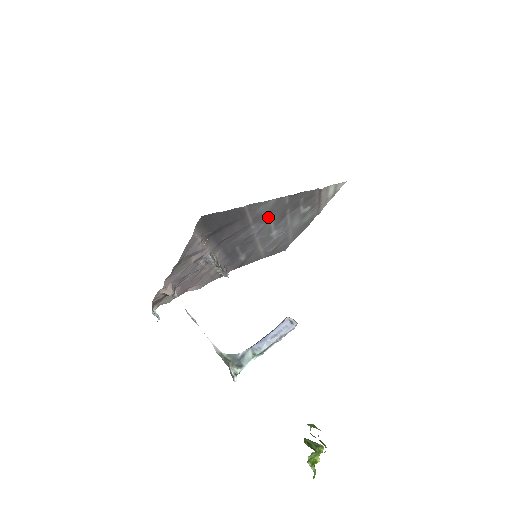
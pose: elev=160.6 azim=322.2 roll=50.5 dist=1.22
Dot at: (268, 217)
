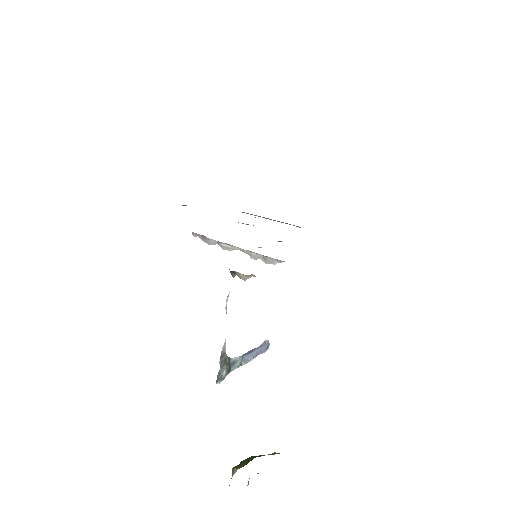
Dot at: occluded
